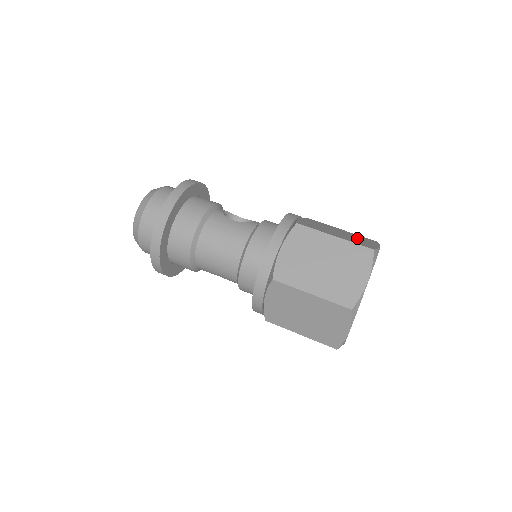
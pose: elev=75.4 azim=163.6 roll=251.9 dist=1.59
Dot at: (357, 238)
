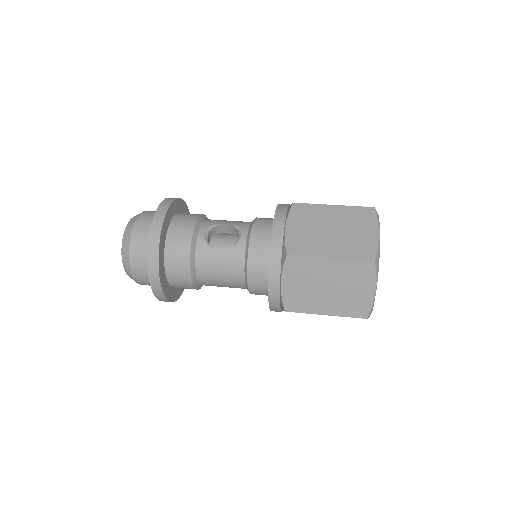
Dot at: (353, 228)
